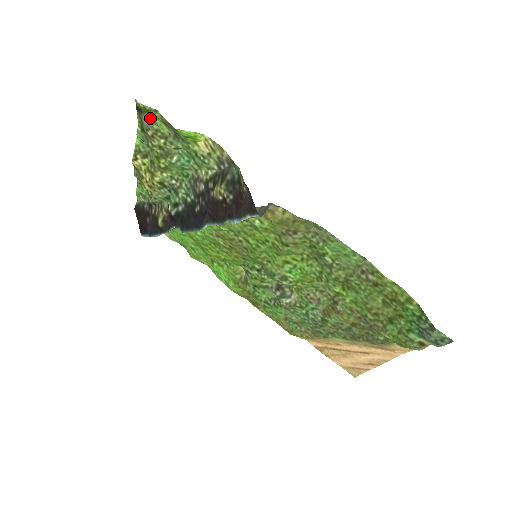
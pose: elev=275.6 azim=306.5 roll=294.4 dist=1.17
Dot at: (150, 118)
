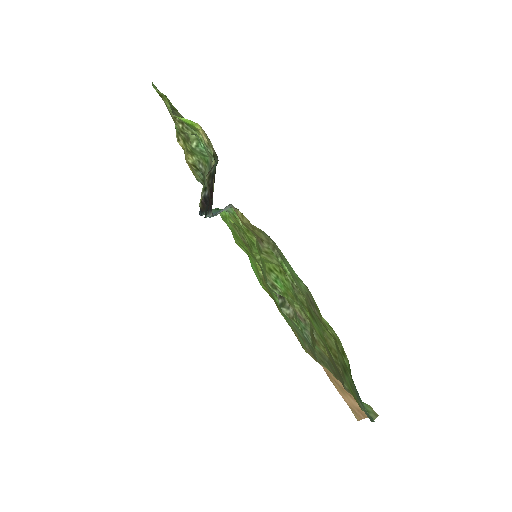
Dot at: (166, 103)
